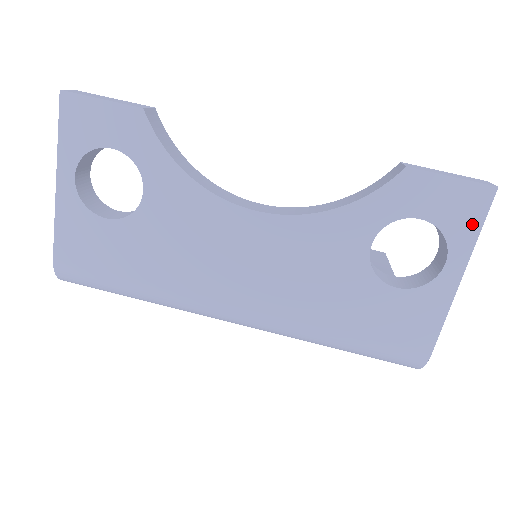
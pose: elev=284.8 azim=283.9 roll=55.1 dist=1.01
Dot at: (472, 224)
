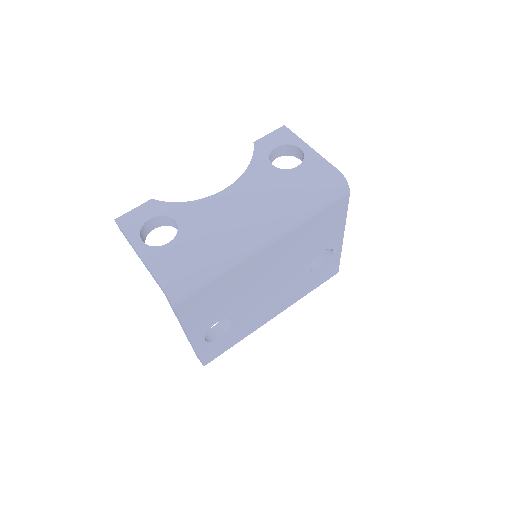
Dot at: (291, 136)
